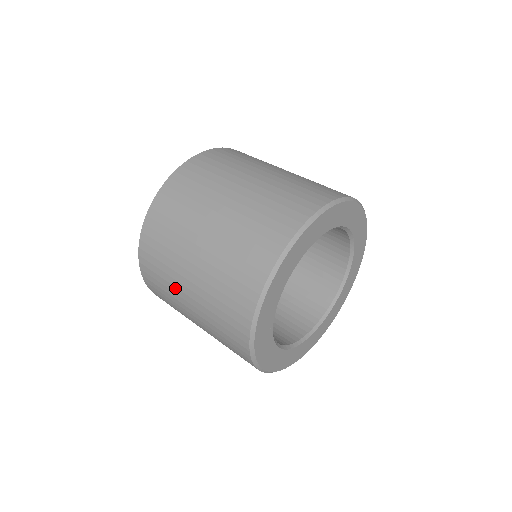
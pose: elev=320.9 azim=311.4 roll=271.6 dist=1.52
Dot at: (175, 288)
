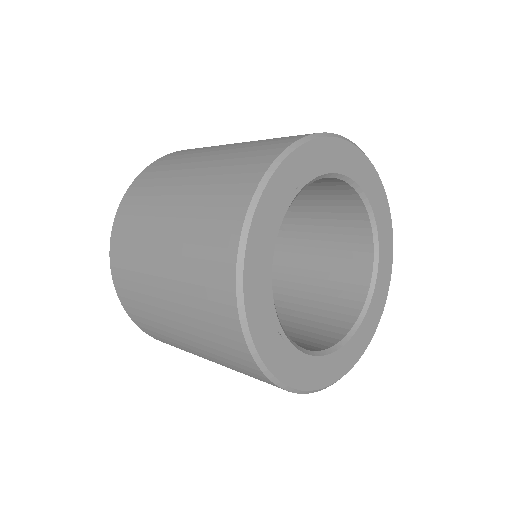
Dot at: (193, 158)
